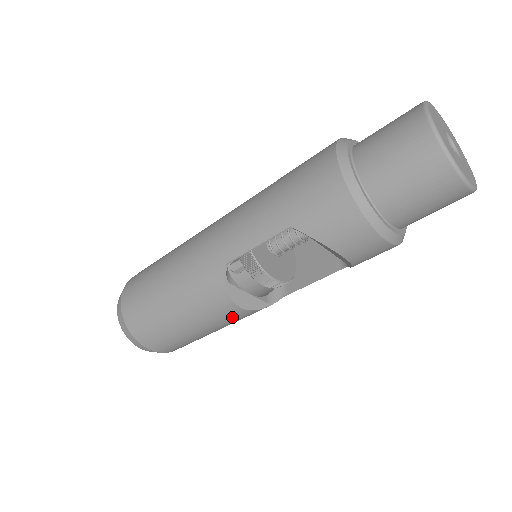
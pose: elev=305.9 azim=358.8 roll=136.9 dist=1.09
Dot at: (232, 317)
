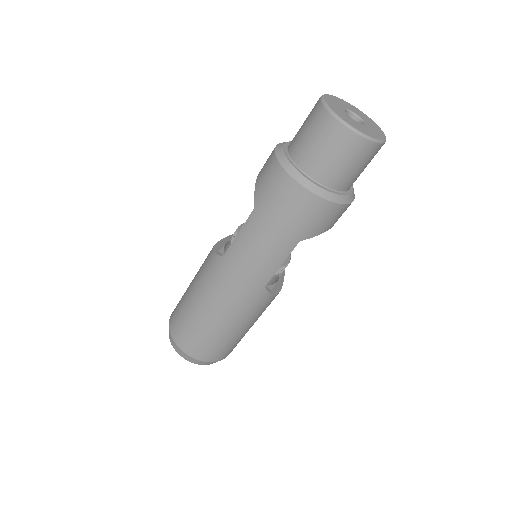
Dot at: occluded
